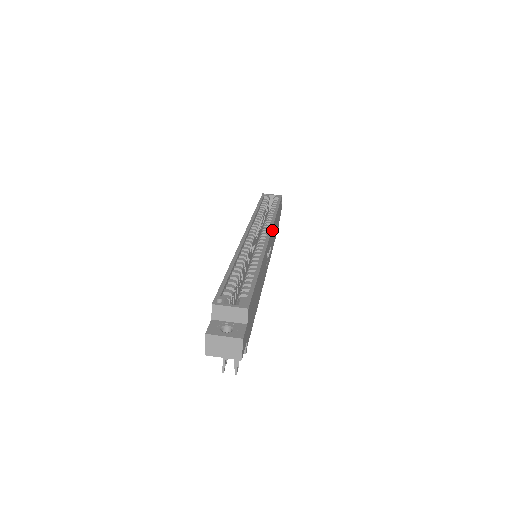
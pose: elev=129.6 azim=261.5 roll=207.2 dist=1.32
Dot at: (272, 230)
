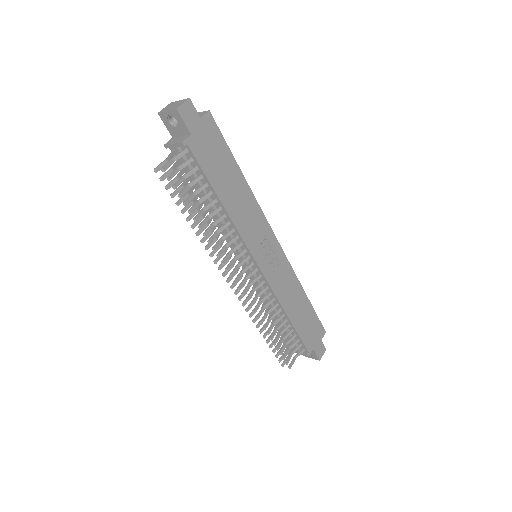
Dot at: (285, 260)
